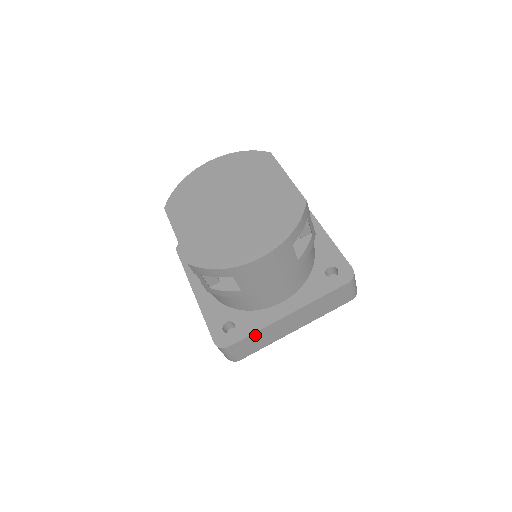
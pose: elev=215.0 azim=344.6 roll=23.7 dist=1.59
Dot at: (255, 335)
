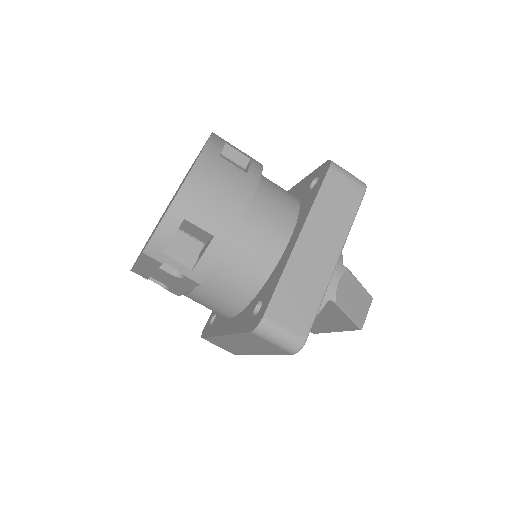
Dot at: (284, 284)
